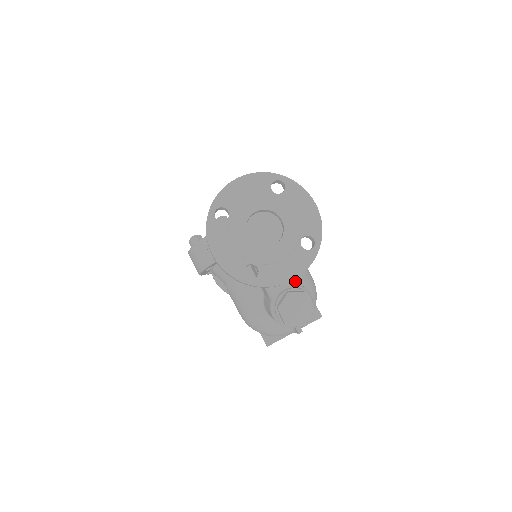
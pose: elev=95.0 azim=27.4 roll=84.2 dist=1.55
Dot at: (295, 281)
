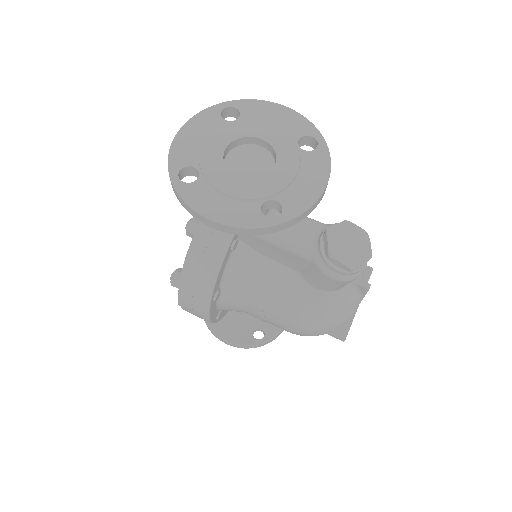
Dot at: (322, 223)
